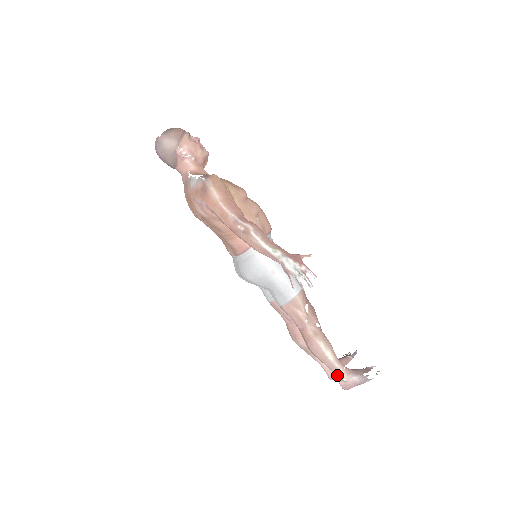
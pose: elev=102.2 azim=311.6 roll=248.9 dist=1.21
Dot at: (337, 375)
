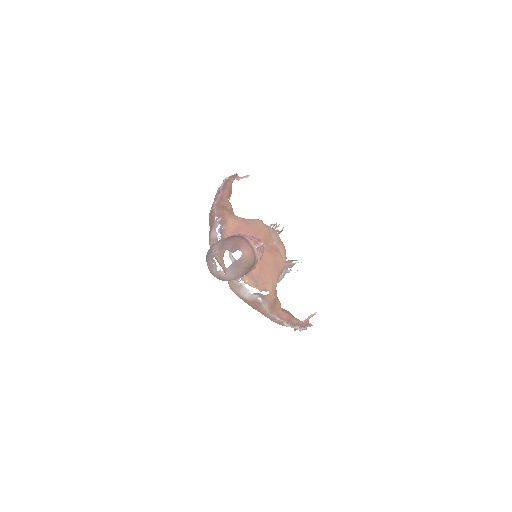
Dot at: occluded
